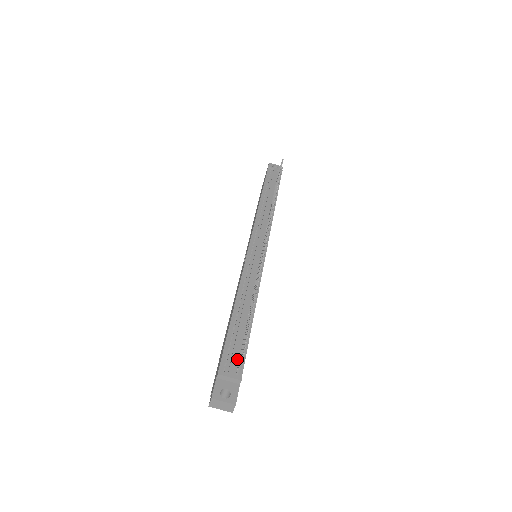
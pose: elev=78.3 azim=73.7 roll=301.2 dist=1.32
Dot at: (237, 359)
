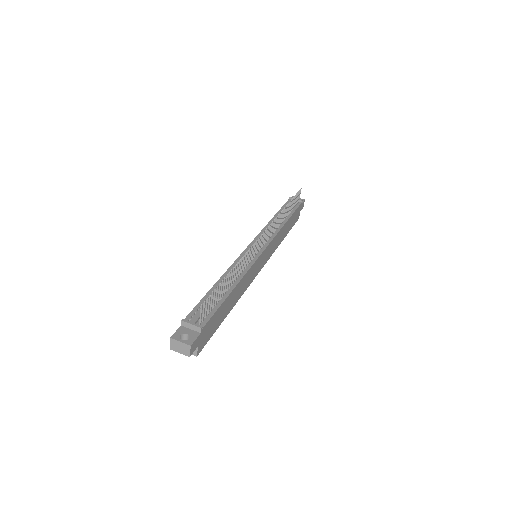
Dot at: (204, 315)
